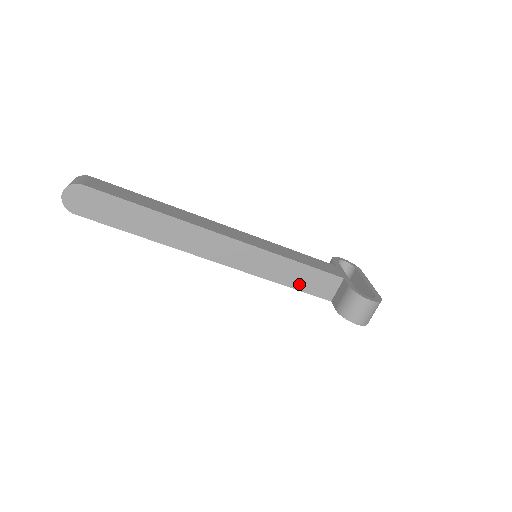
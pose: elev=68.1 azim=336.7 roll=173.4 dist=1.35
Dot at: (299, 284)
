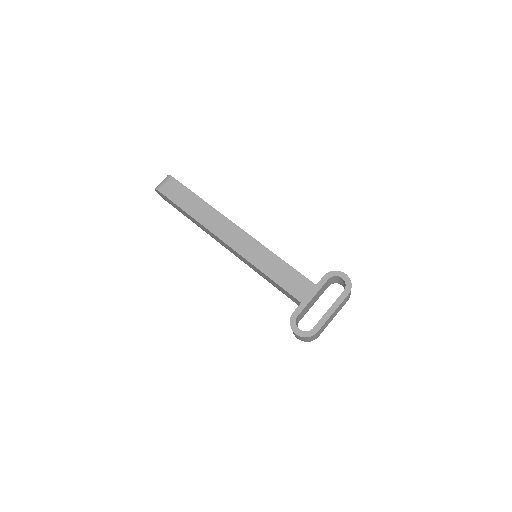
Dot at: (278, 288)
